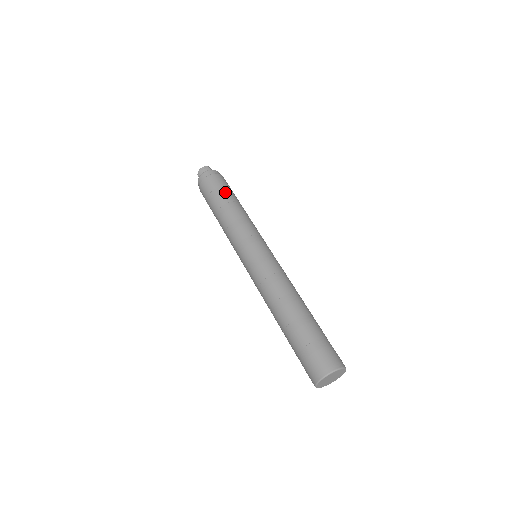
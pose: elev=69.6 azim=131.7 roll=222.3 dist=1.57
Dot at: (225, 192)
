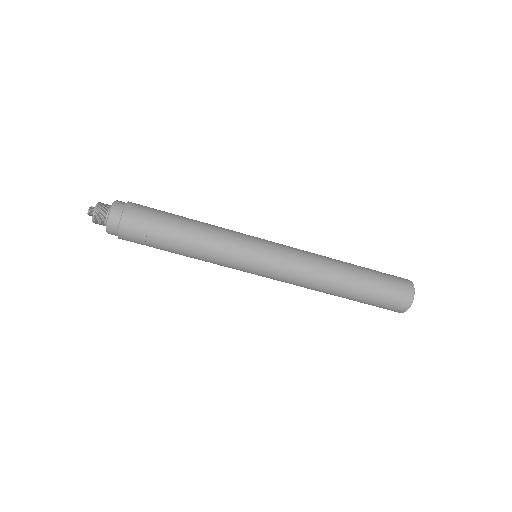
Dot at: (165, 216)
